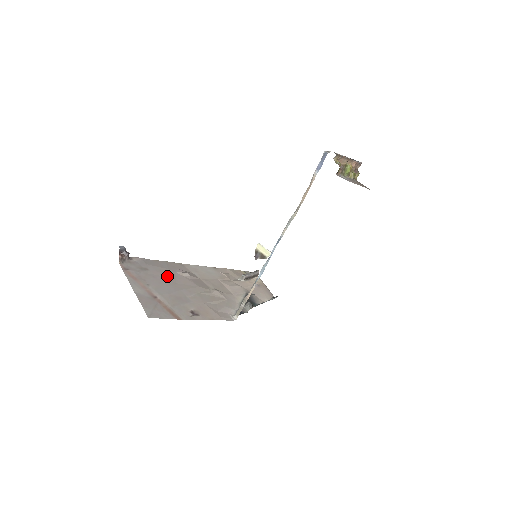
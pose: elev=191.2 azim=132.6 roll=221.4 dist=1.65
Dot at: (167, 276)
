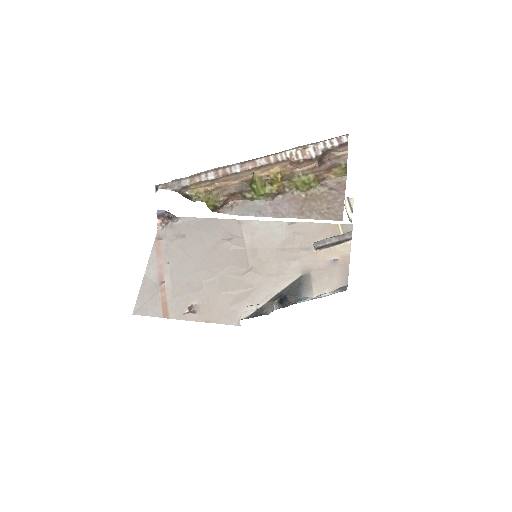
Dot at: (201, 247)
